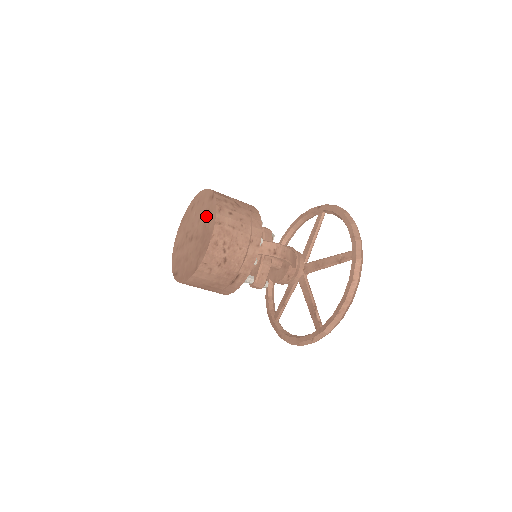
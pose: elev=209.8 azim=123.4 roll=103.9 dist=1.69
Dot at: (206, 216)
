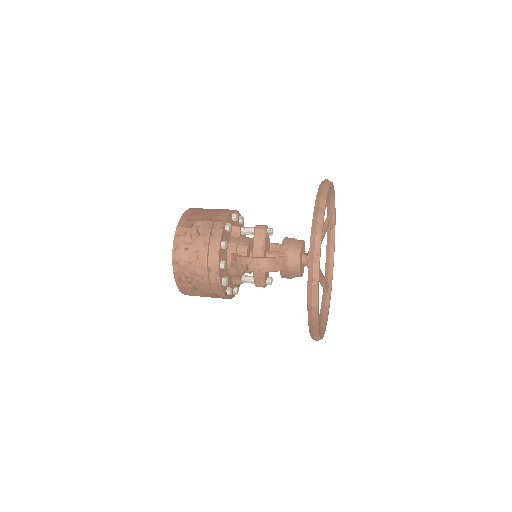
Dot at: occluded
